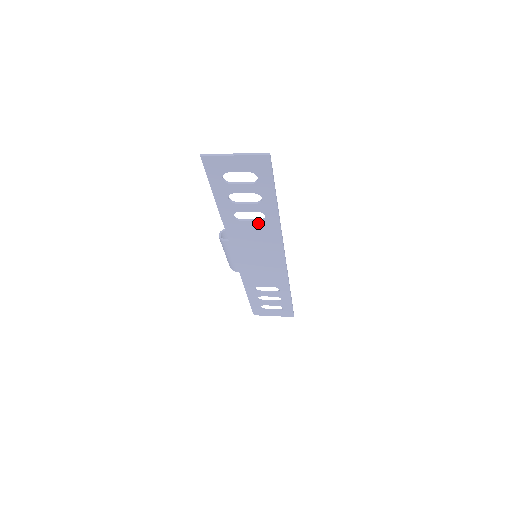
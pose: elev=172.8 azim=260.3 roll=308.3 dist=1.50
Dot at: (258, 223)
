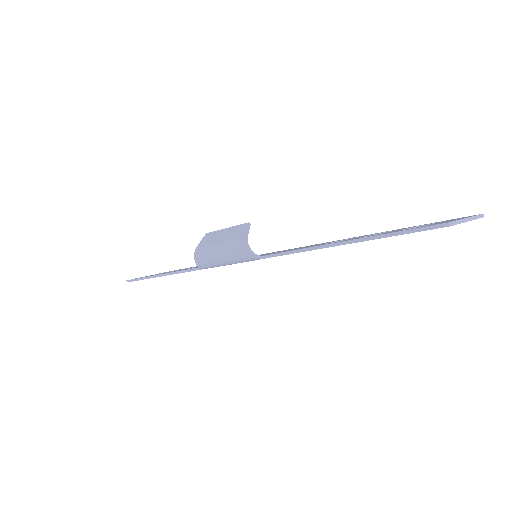
Dot at: occluded
